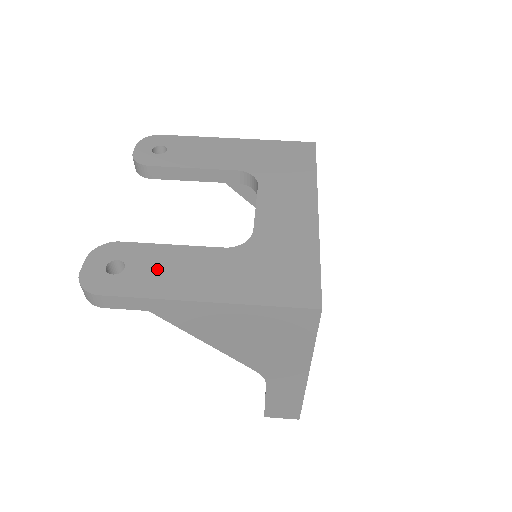
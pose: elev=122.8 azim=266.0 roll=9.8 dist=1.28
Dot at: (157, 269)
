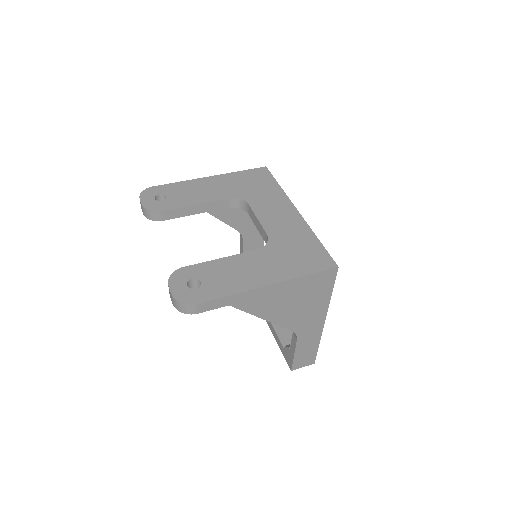
Dot at: (223, 276)
